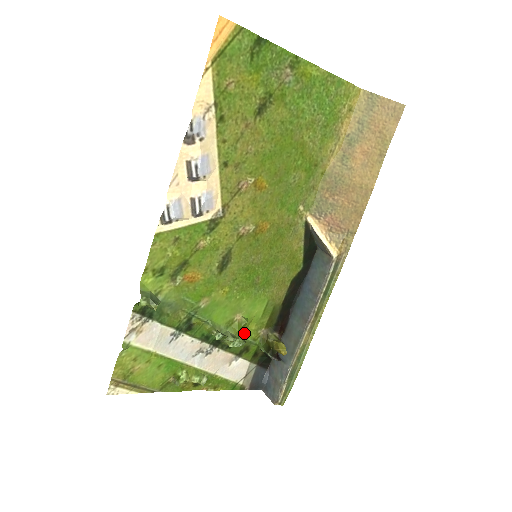
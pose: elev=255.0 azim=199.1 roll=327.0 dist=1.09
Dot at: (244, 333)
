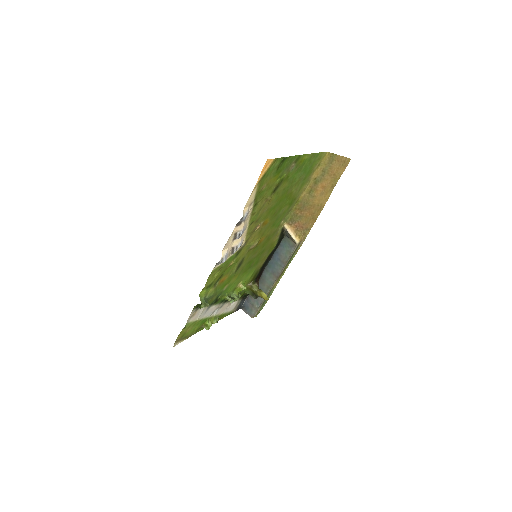
Dot at: occluded
